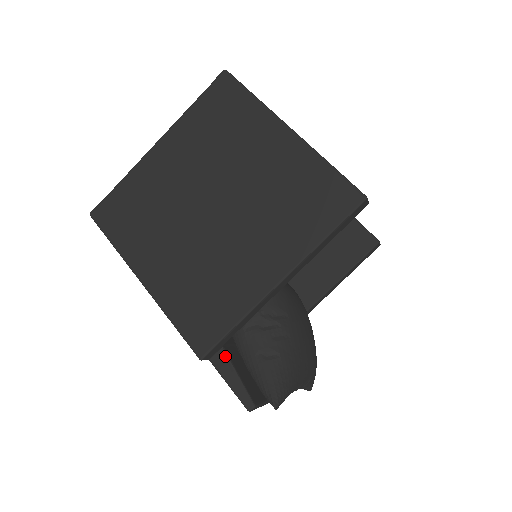
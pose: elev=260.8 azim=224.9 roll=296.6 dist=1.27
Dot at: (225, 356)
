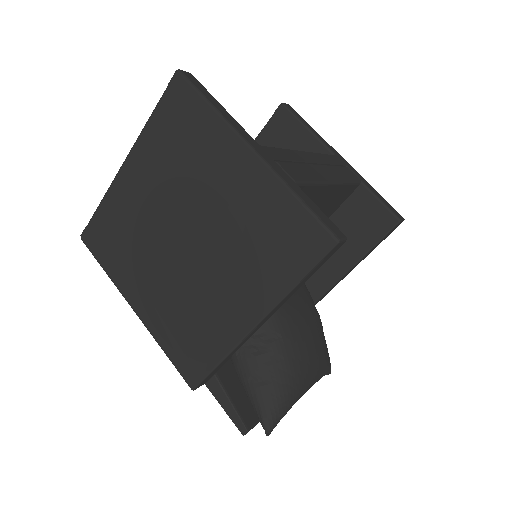
Dot at: (218, 383)
